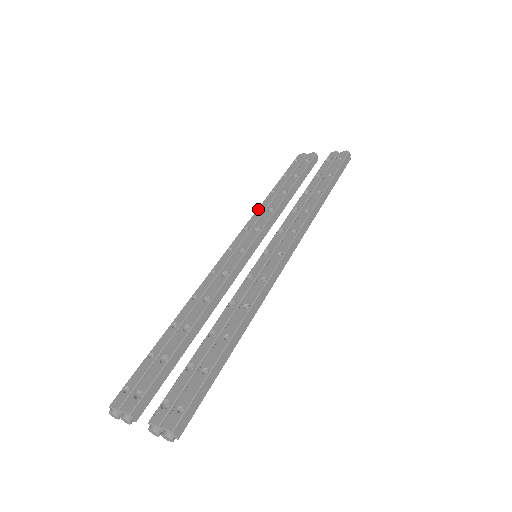
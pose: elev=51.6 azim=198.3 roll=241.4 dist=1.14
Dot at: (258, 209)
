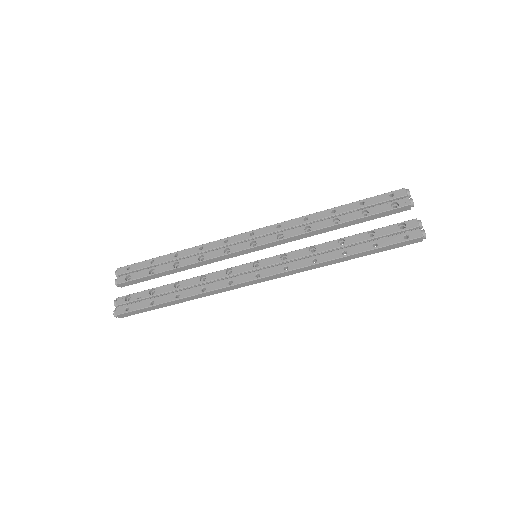
Dot at: (305, 216)
